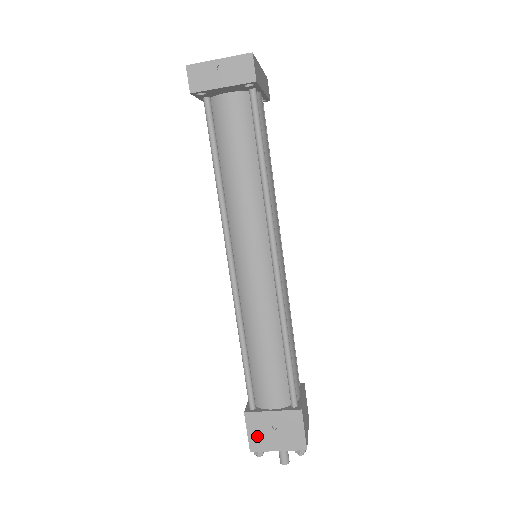
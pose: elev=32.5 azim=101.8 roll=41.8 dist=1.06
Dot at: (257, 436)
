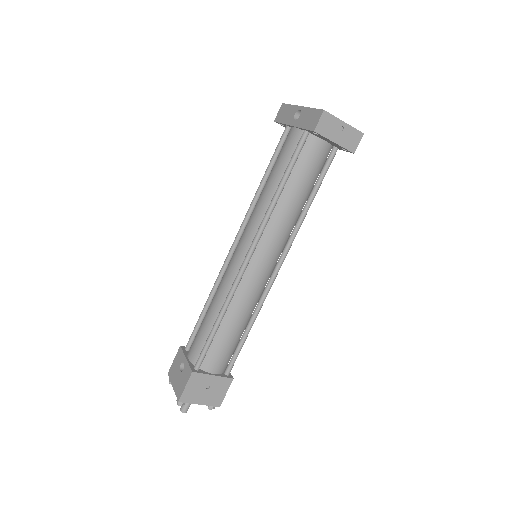
Dot at: (191, 391)
